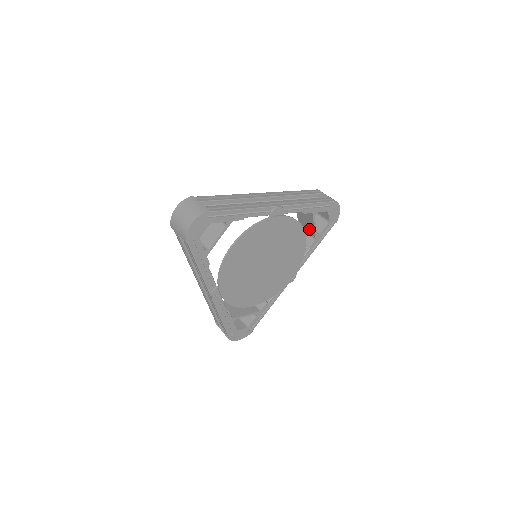
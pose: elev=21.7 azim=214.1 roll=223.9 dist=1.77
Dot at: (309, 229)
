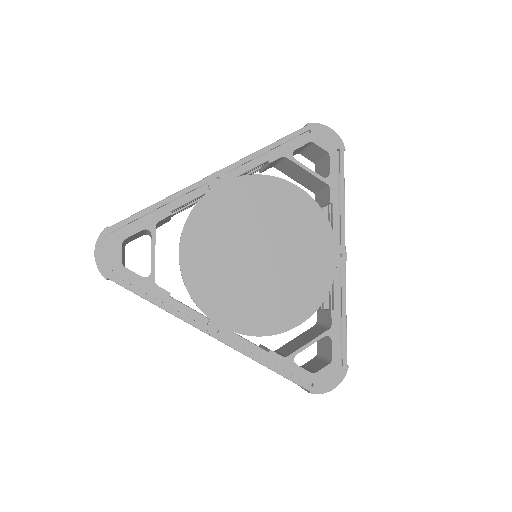
Dot at: (314, 182)
